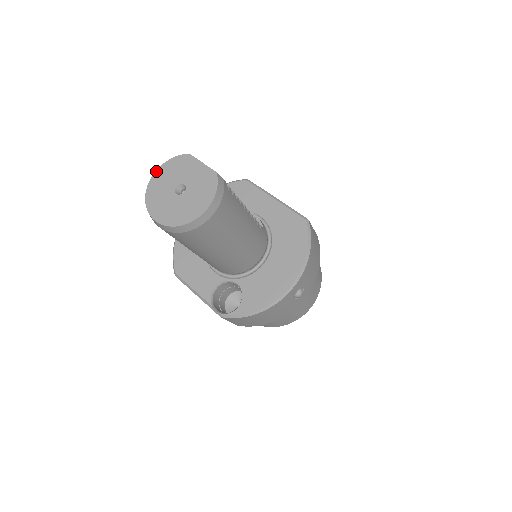
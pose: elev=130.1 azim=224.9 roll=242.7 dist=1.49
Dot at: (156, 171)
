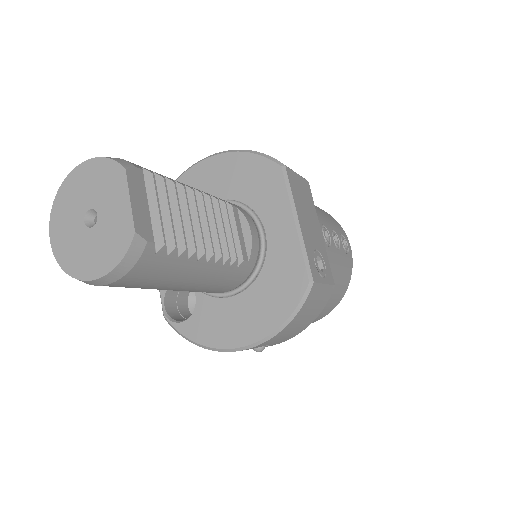
Dot at: (83, 163)
